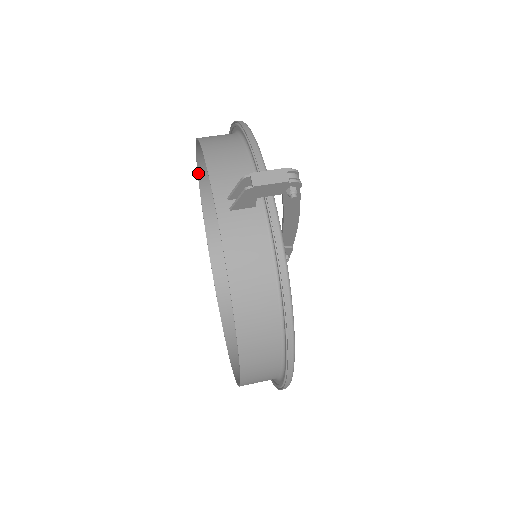
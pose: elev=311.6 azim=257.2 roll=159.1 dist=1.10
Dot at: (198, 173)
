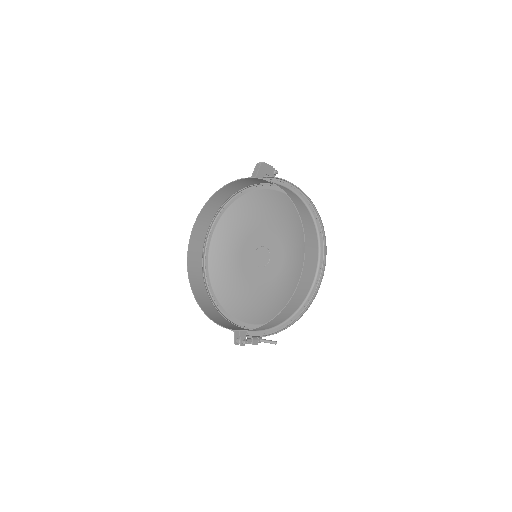
Dot at: (187, 261)
